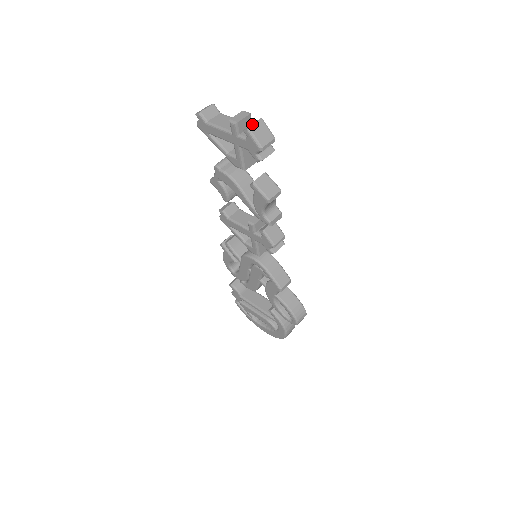
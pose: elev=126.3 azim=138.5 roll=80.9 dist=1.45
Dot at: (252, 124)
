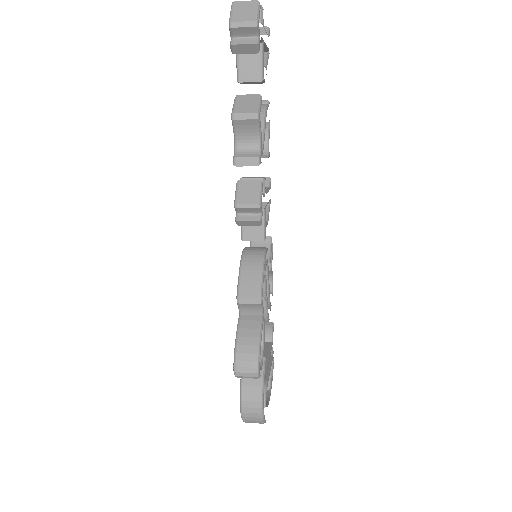
Dot at: (241, 1)
